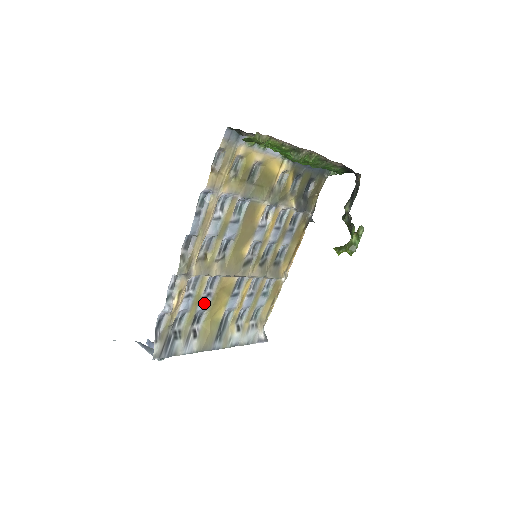
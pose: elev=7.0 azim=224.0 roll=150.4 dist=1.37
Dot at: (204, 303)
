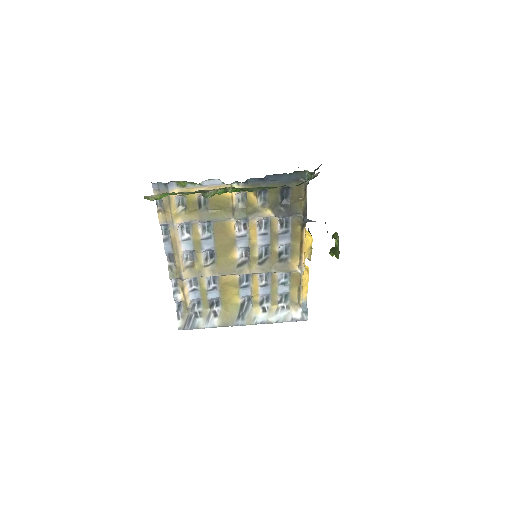
Dot at: (213, 294)
